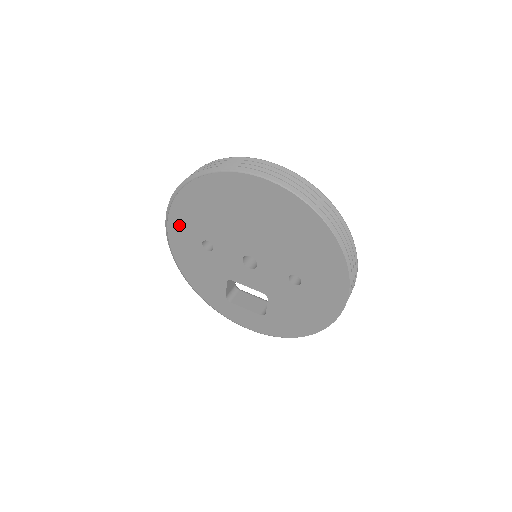
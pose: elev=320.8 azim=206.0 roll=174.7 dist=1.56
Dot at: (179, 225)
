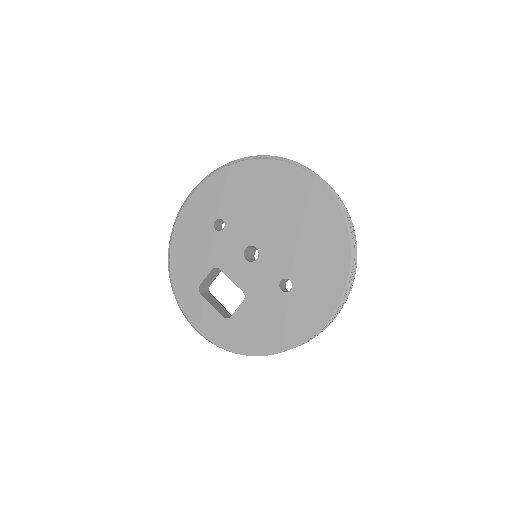
Dot at: (205, 196)
